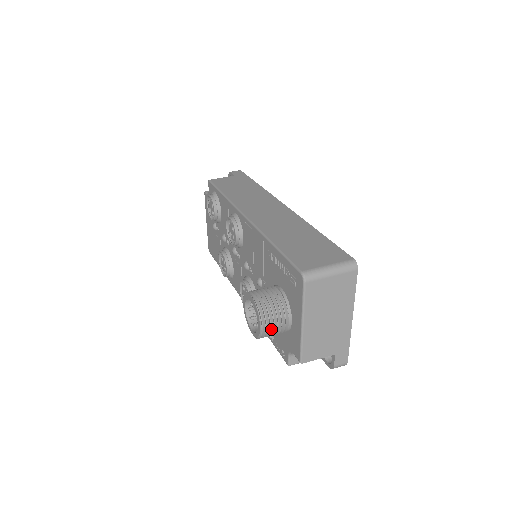
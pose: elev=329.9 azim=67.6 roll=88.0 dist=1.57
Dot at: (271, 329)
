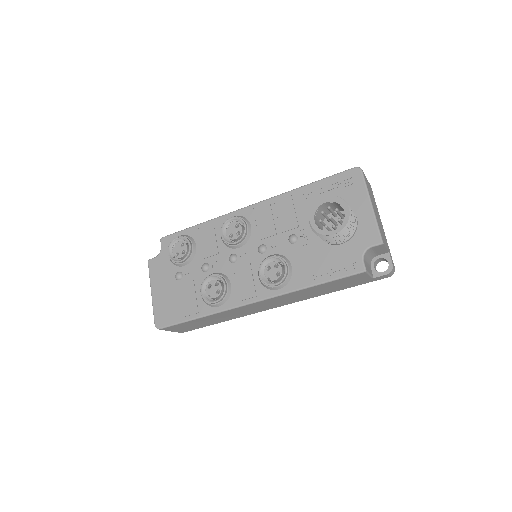
Dot at: (352, 218)
